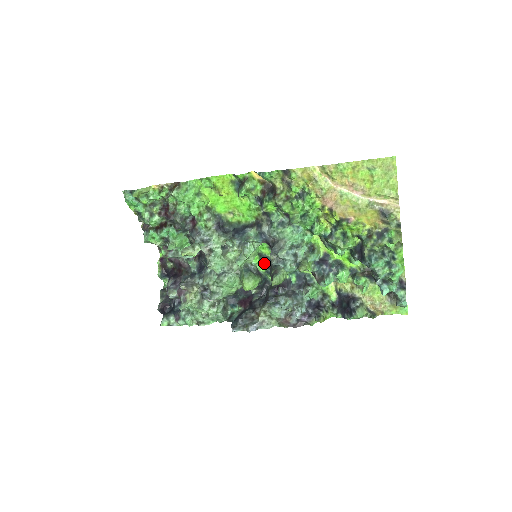
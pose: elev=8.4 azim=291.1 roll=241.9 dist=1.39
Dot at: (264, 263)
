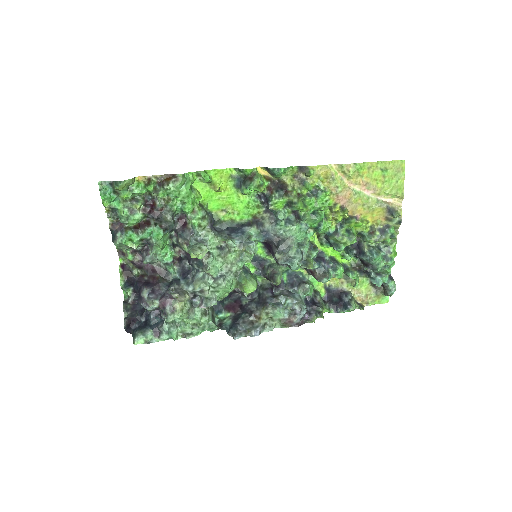
Dot at: (255, 264)
